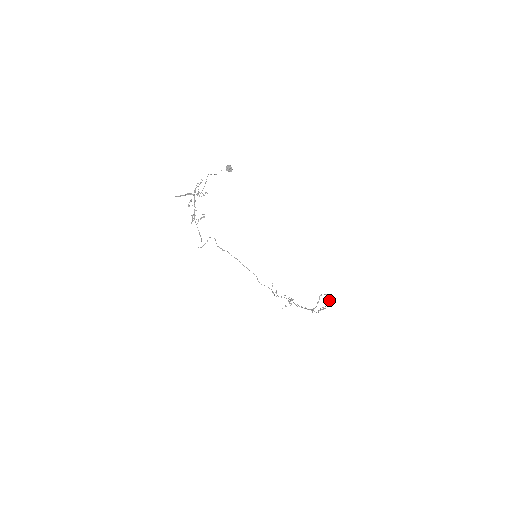
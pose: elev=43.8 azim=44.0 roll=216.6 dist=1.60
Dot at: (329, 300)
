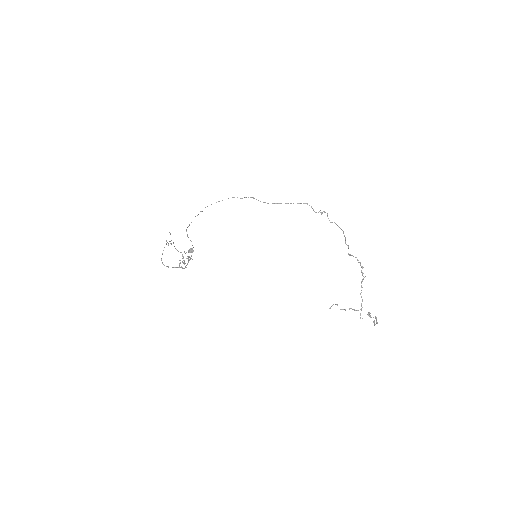
Dot at: occluded
